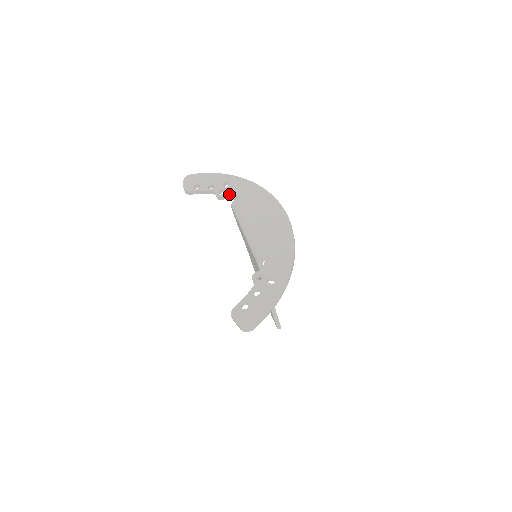
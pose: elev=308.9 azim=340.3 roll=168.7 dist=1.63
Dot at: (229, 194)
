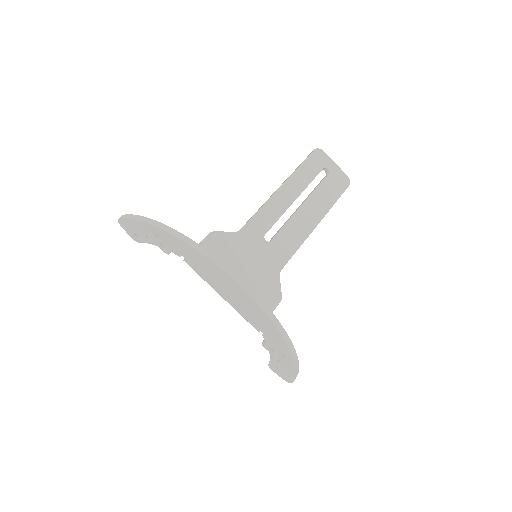
Dot at: occluded
